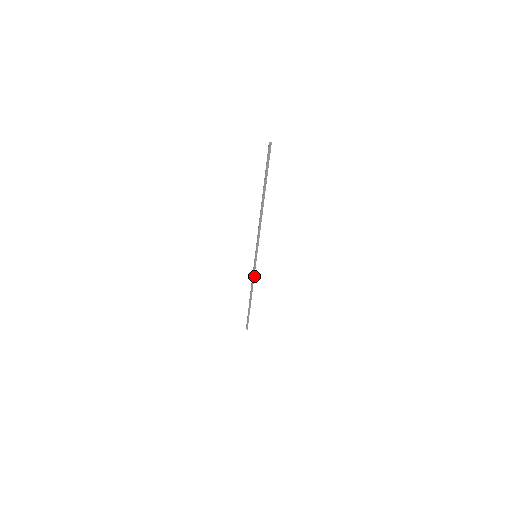
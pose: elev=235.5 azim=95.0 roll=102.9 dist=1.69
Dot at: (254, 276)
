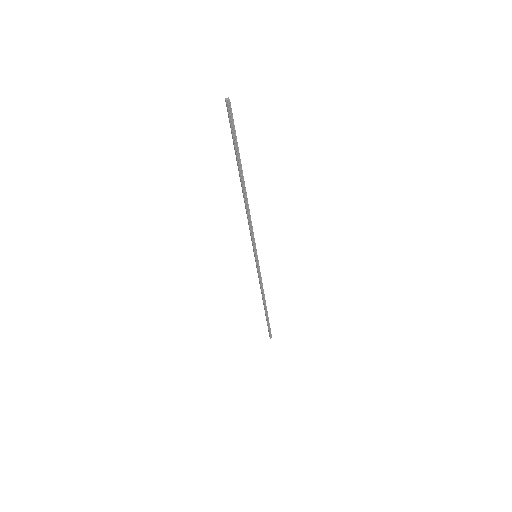
Dot at: (261, 280)
